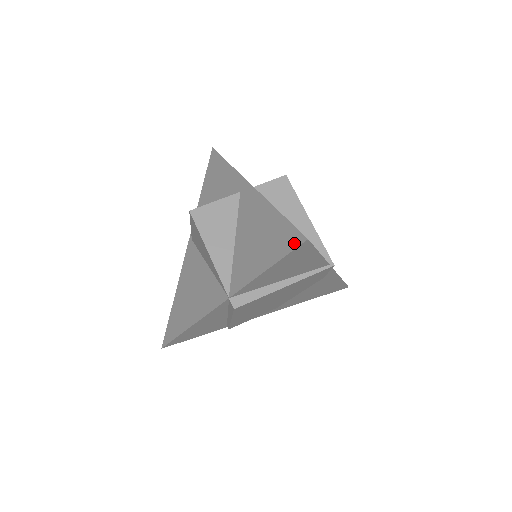
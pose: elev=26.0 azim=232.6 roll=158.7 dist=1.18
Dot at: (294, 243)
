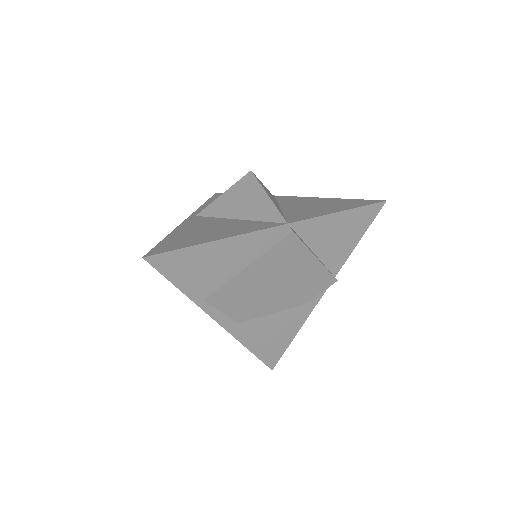
Dot at: (371, 202)
